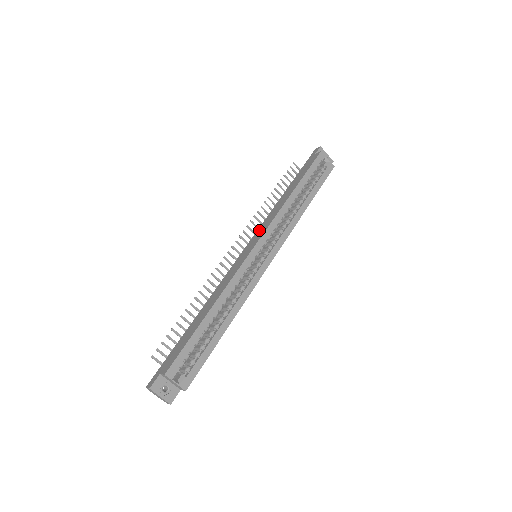
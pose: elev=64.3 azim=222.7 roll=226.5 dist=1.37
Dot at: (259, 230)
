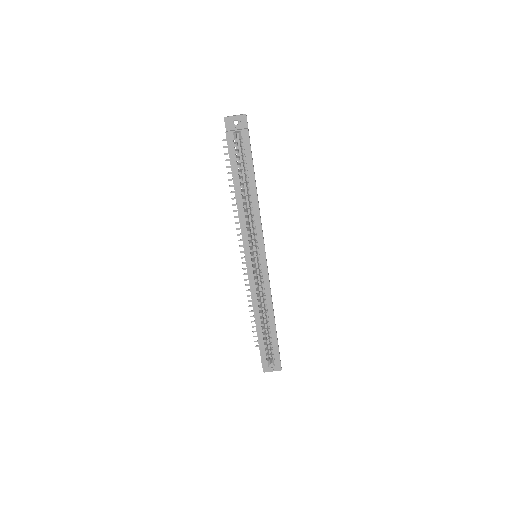
Dot at: occluded
